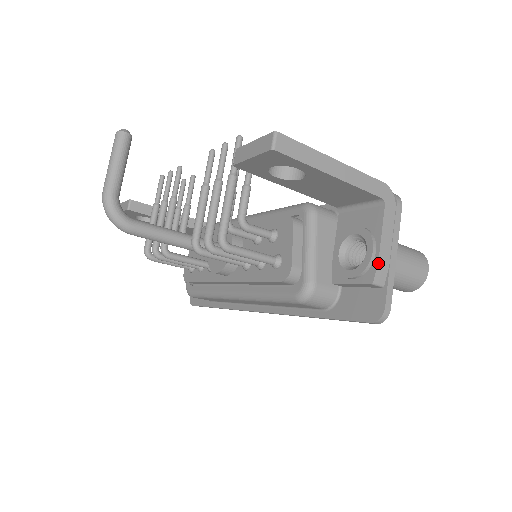
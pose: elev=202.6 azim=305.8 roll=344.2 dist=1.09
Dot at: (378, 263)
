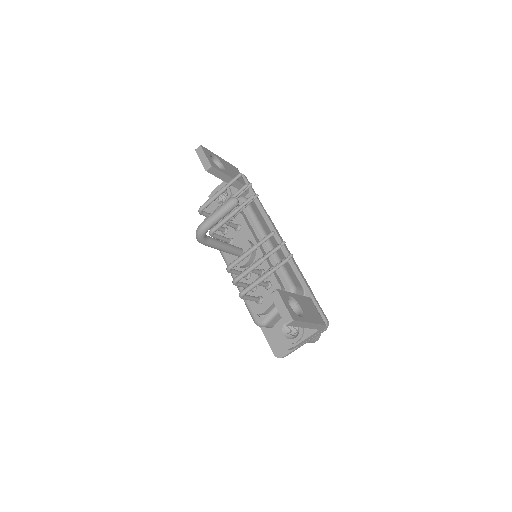
Dot at: (294, 347)
